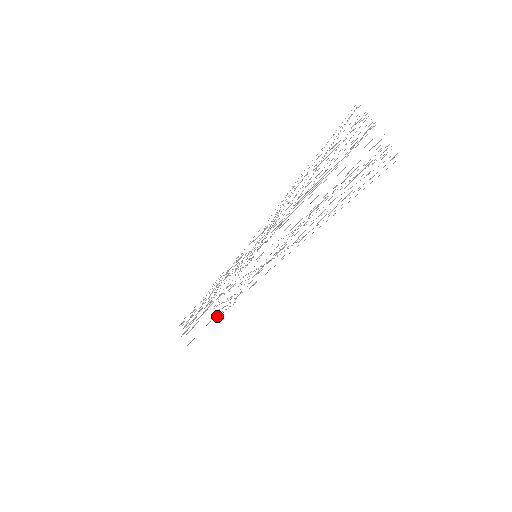
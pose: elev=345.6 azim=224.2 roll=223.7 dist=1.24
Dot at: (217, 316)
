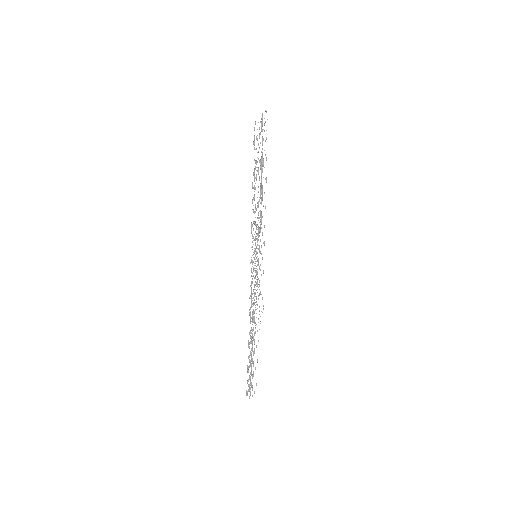
Dot at: occluded
